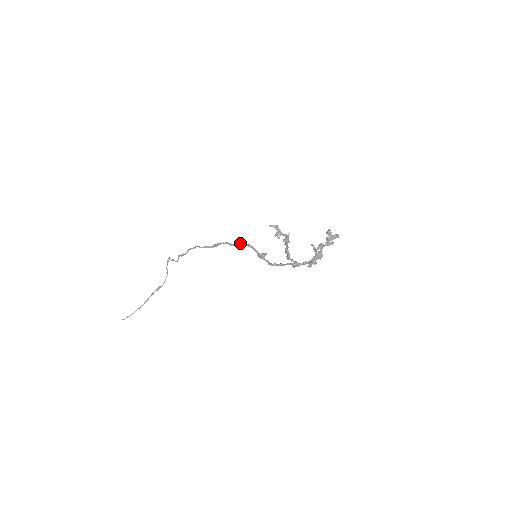
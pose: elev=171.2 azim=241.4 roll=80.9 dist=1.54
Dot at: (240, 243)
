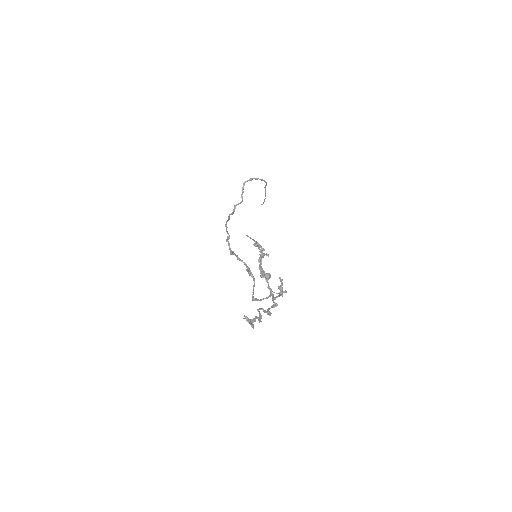
Dot at: (232, 254)
